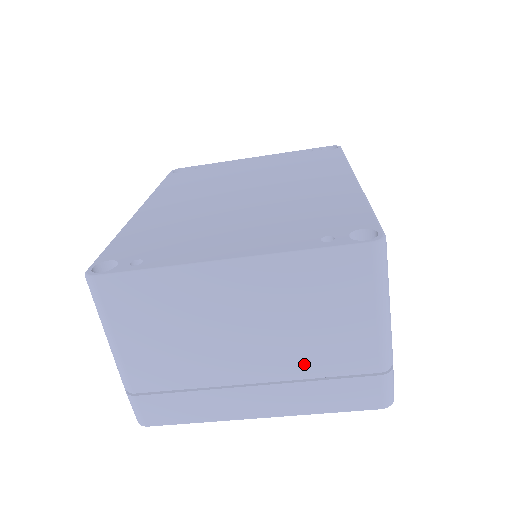
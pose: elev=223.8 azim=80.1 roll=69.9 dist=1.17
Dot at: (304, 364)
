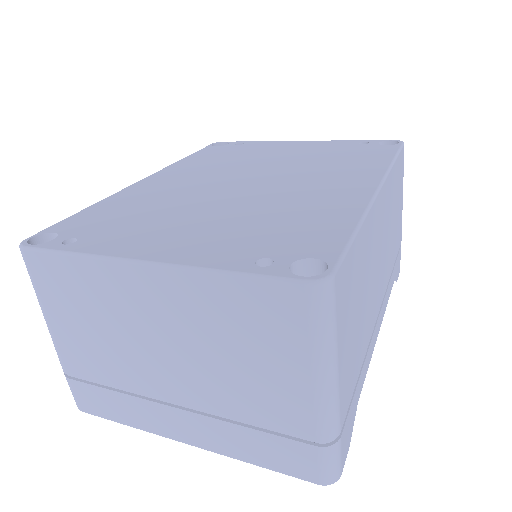
Dot at: (228, 403)
